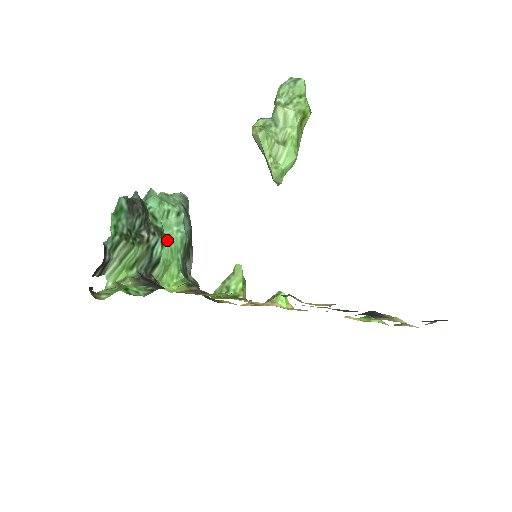
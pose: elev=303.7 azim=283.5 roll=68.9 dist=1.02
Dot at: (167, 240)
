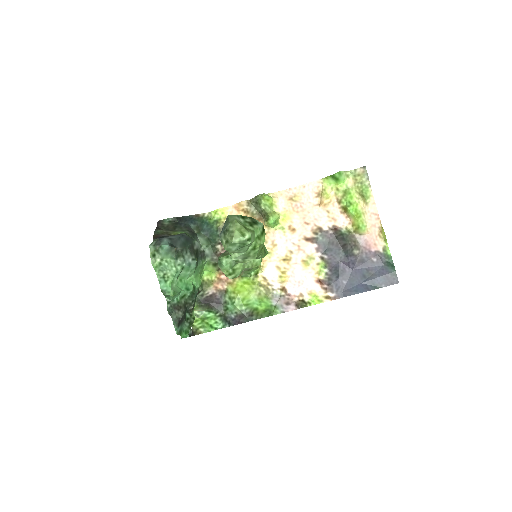
Dot at: (191, 280)
